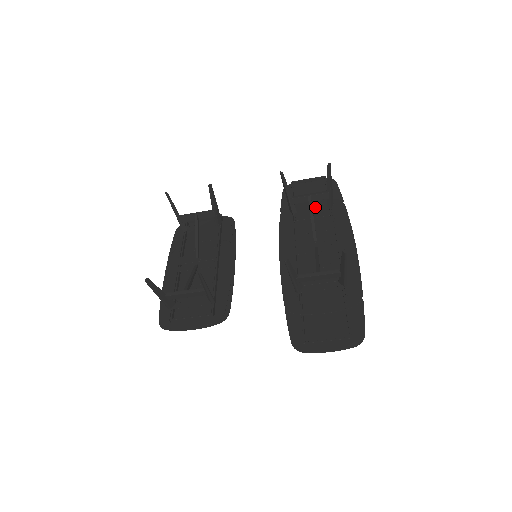
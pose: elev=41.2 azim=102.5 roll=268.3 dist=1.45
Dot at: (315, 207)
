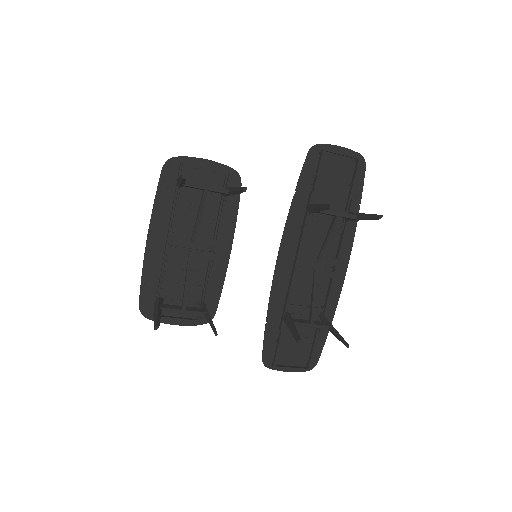
Dot at: occluded
